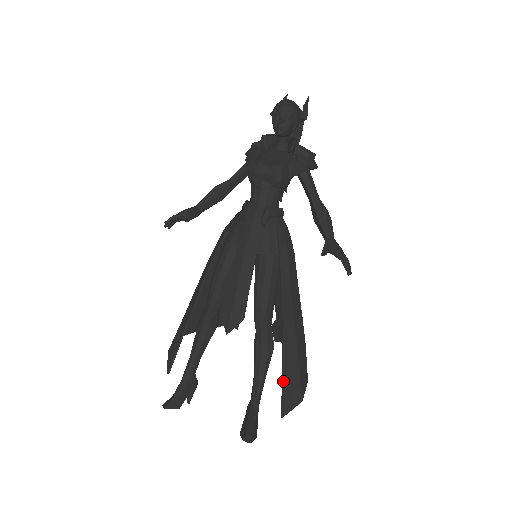
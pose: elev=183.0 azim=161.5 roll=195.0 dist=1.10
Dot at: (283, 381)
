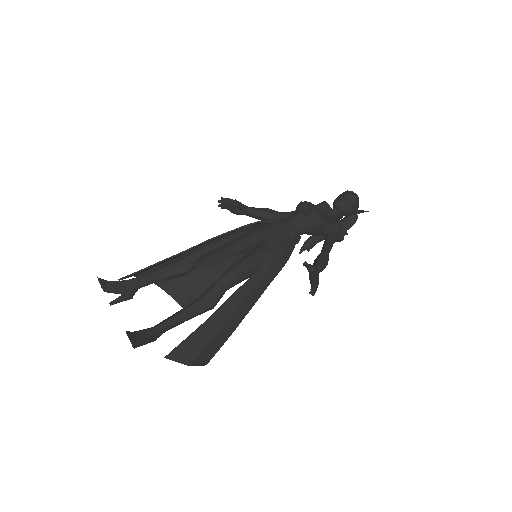
Dot at: (194, 332)
